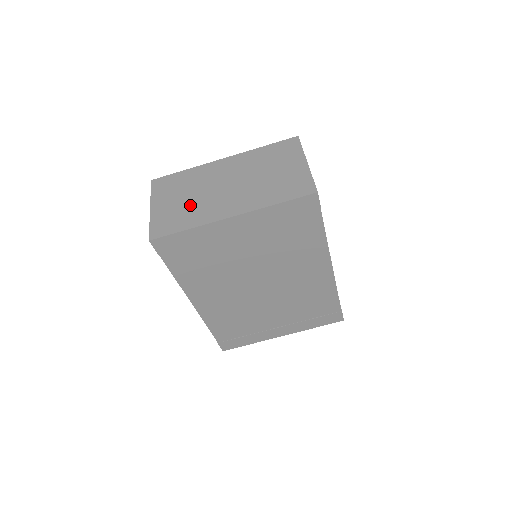
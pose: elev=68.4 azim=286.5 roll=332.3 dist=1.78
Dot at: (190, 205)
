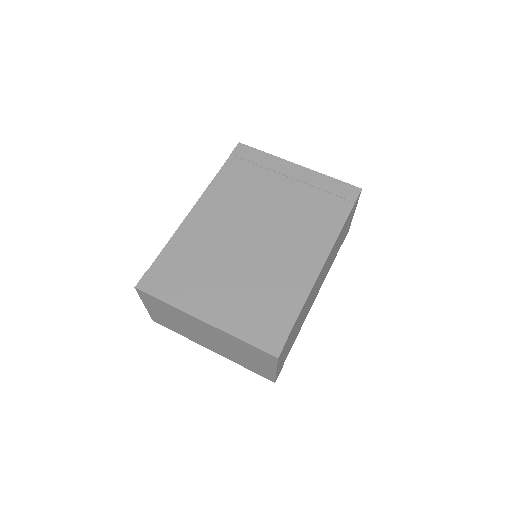
Dot at: occluded
